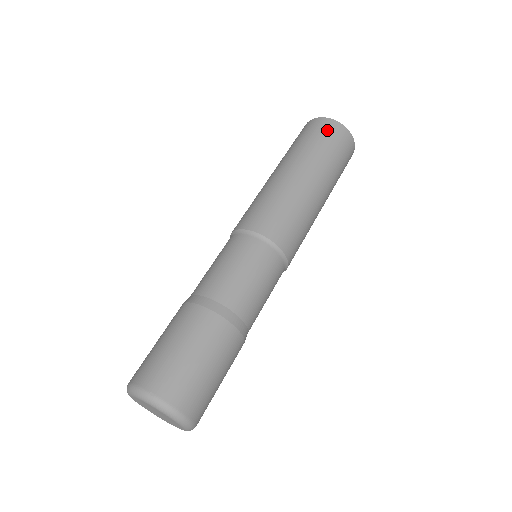
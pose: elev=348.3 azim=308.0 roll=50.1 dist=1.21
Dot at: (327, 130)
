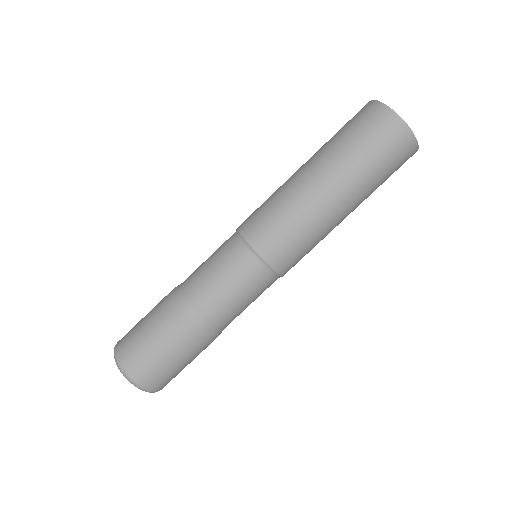
Dot at: (381, 129)
